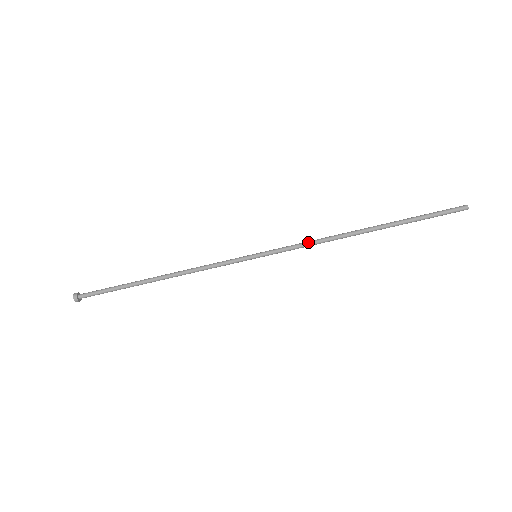
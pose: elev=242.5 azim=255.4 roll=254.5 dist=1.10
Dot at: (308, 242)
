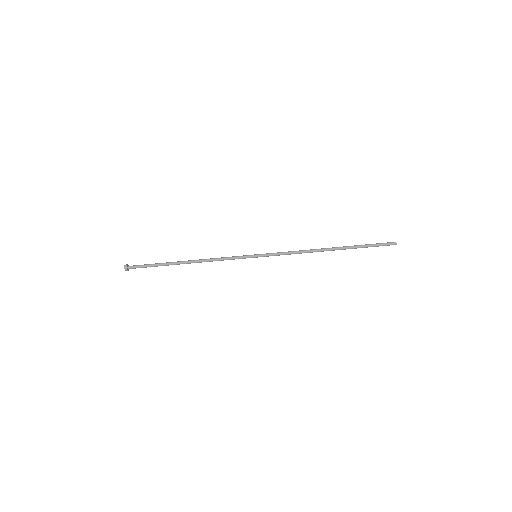
Dot at: (292, 251)
